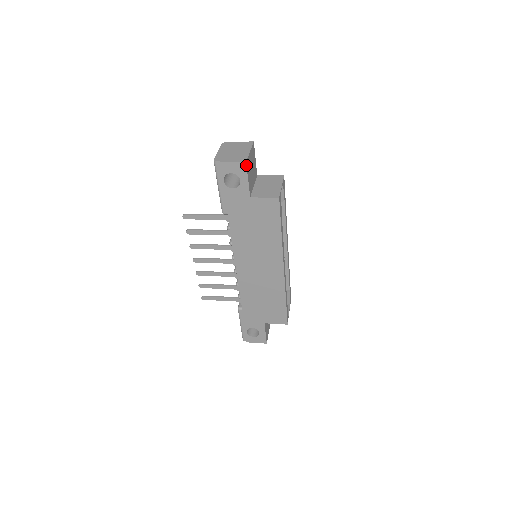
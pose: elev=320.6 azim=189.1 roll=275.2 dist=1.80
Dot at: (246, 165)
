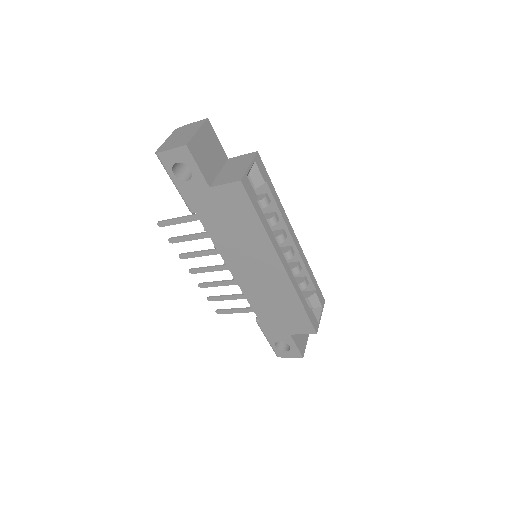
Dot at: (188, 149)
